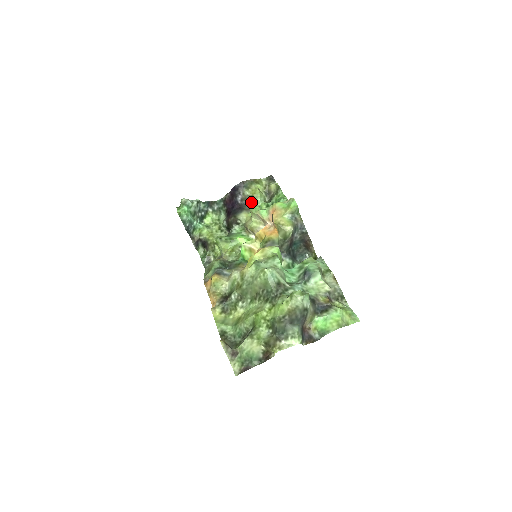
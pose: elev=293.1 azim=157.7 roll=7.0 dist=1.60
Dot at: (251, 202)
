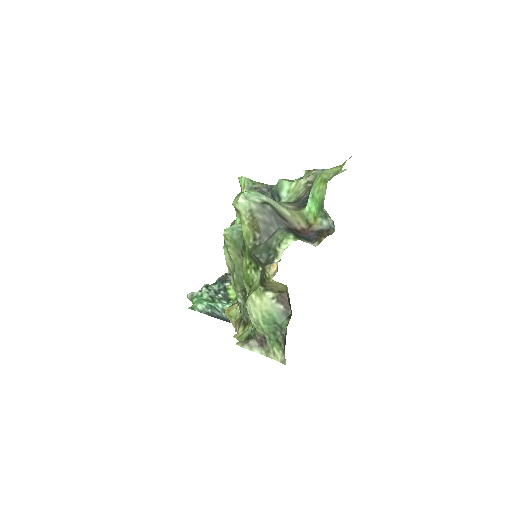
Dot at: occluded
